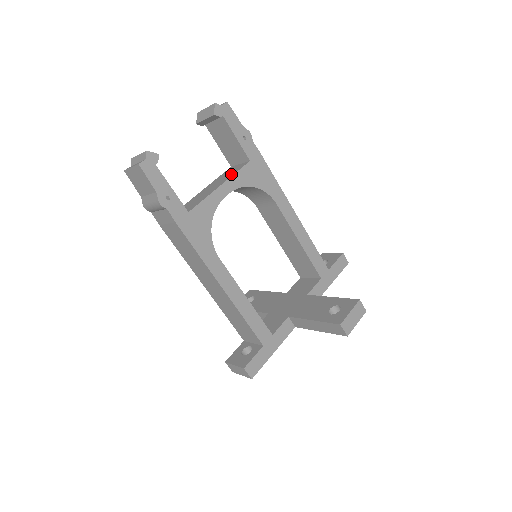
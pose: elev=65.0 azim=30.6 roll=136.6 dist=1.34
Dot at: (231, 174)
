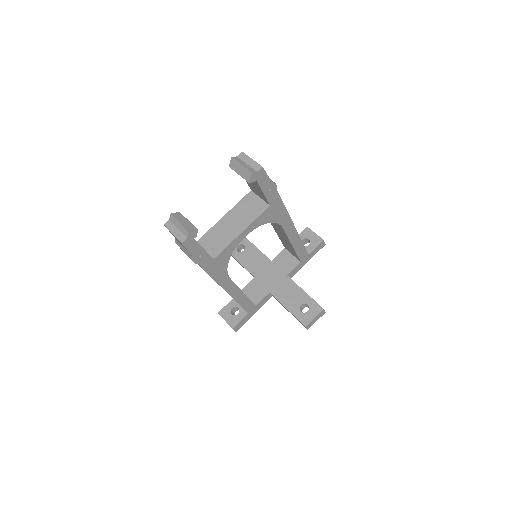
Dot at: (252, 217)
